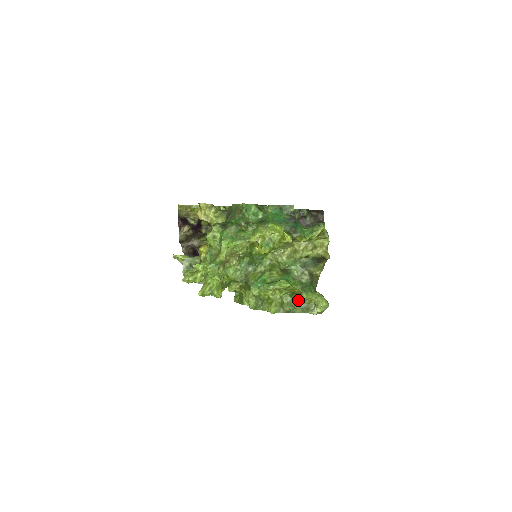
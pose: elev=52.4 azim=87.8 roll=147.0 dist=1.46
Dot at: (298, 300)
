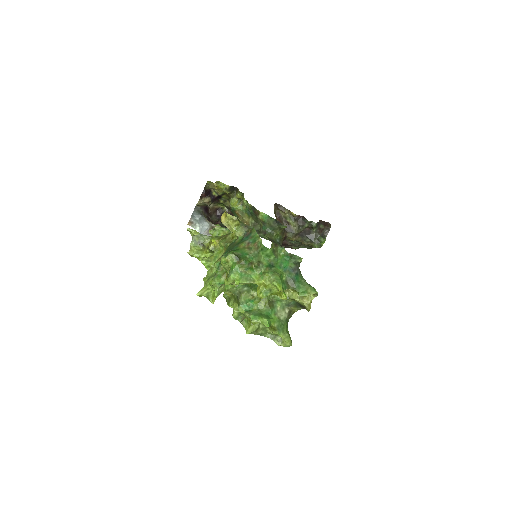
Dot at: (271, 330)
